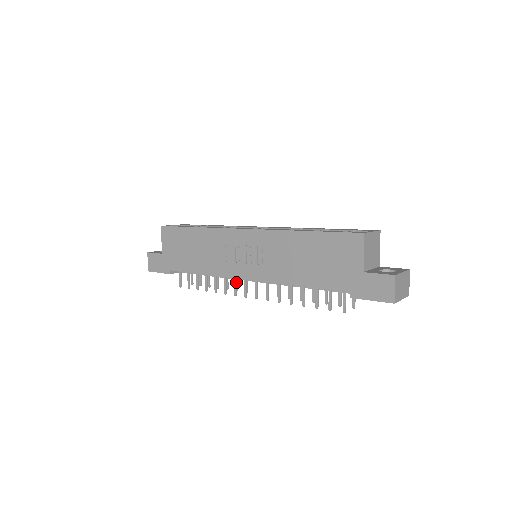
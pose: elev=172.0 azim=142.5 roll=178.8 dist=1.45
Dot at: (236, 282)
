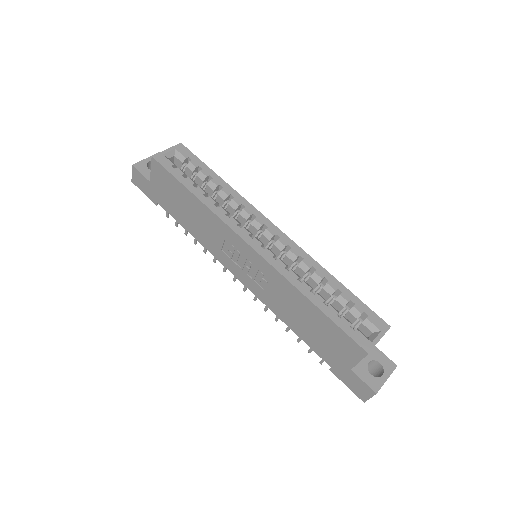
Dot at: occluded
